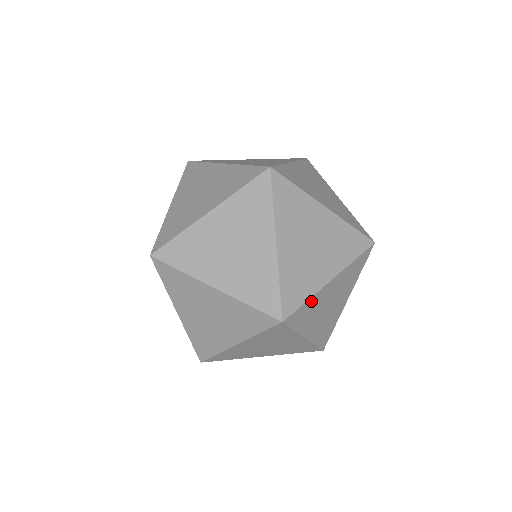
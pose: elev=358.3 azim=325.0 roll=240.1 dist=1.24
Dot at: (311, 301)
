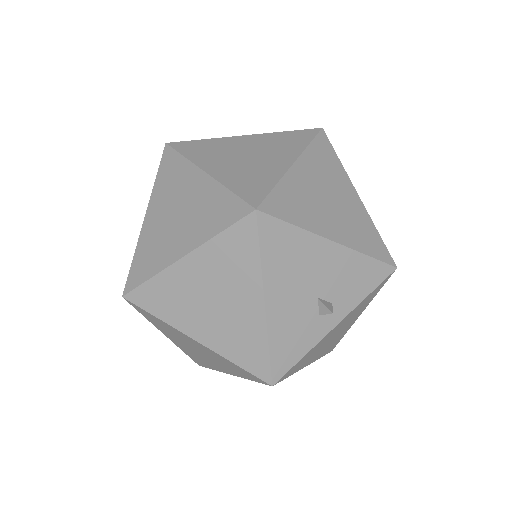
Dot at: (309, 352)
